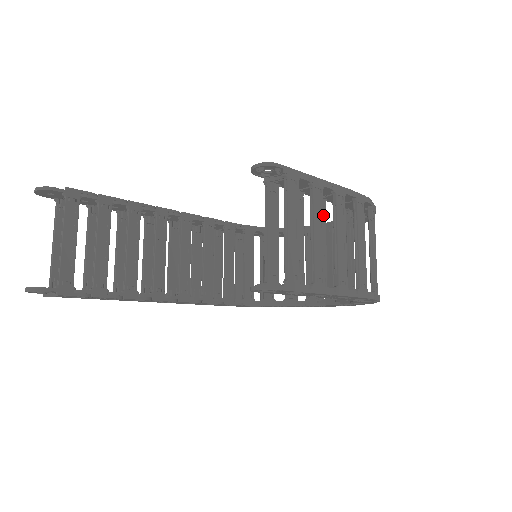
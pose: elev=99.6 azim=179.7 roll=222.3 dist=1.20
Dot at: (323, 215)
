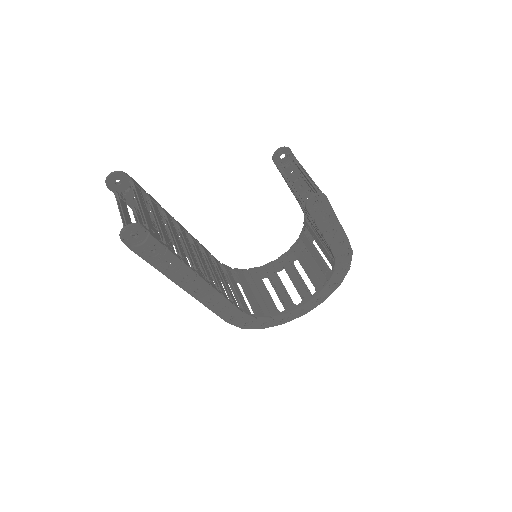
Dot at: occluded
